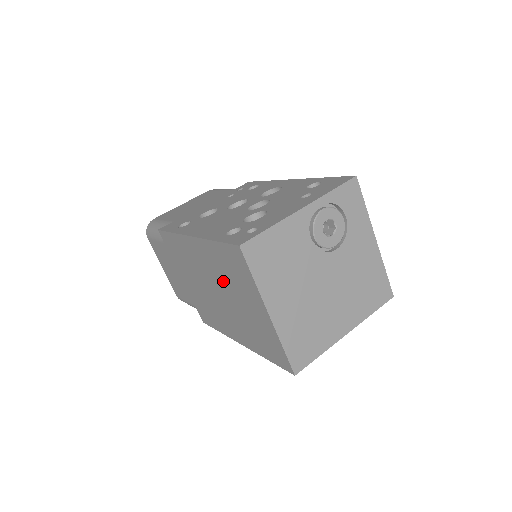
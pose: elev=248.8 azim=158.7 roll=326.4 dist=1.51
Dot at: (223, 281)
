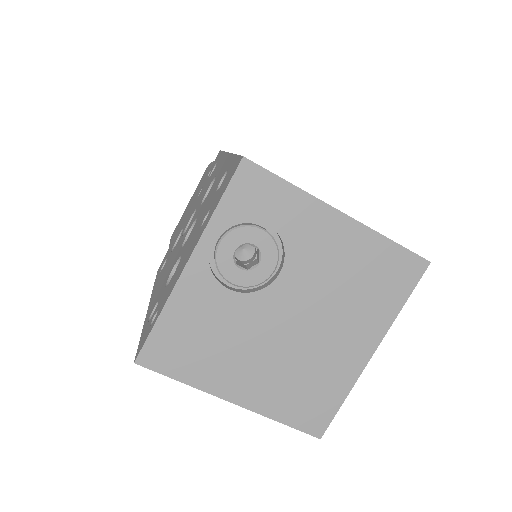
Dot at: occluded
